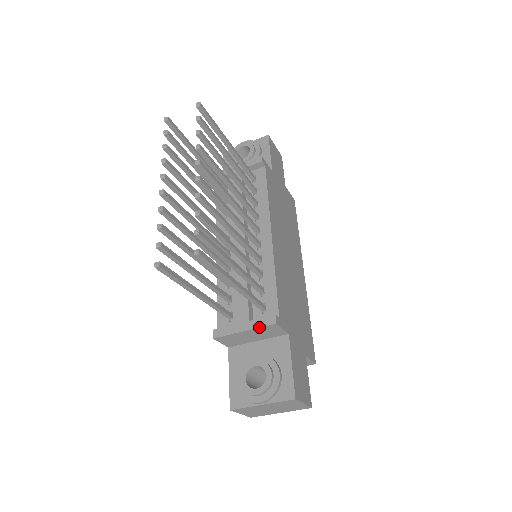
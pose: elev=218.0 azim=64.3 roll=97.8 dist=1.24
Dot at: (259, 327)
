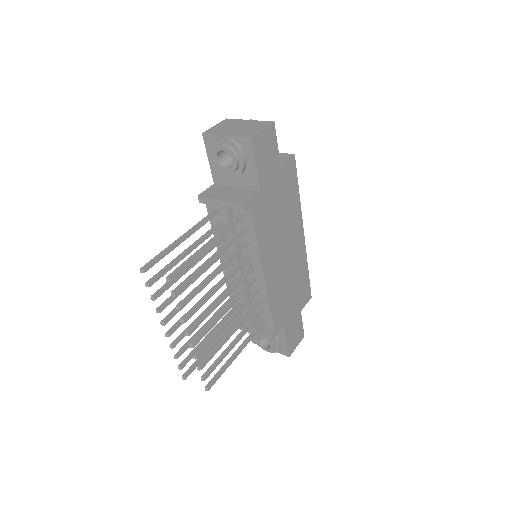
Dot at: occluded
